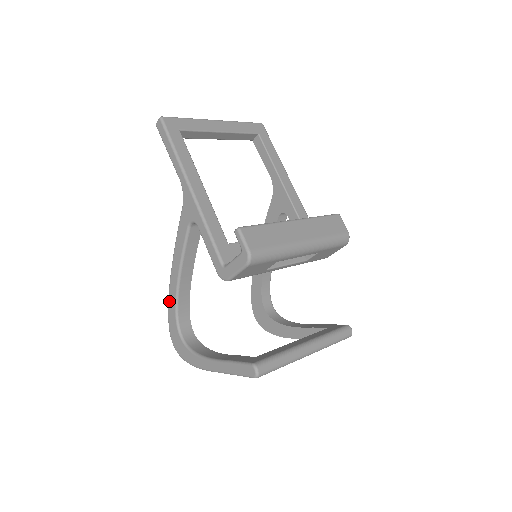
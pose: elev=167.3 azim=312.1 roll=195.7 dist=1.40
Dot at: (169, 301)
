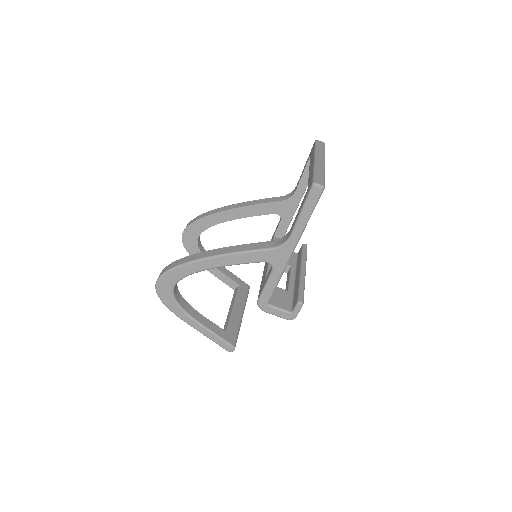
Dot at: (185, 267)
